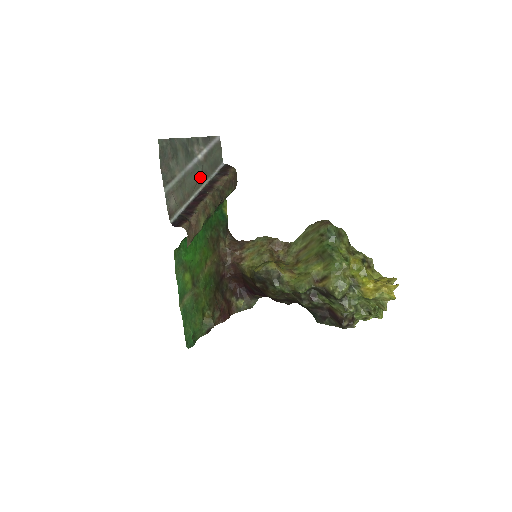
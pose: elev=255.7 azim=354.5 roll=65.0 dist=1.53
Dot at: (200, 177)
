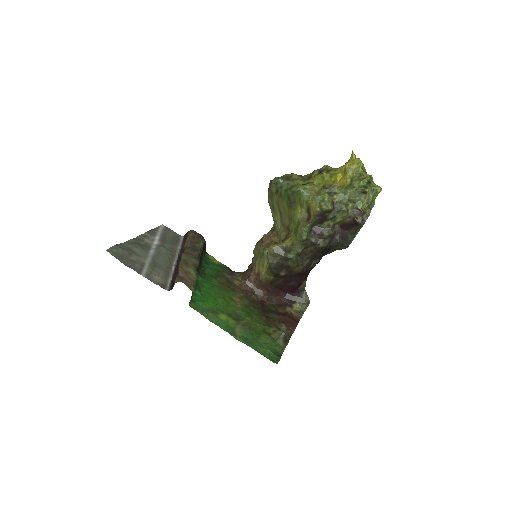
Dot at: (169, 254)
